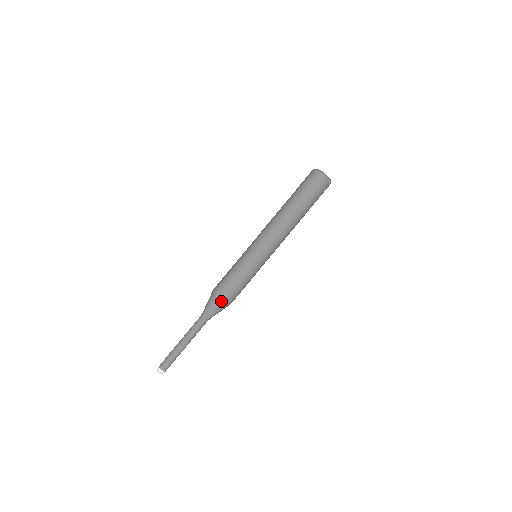
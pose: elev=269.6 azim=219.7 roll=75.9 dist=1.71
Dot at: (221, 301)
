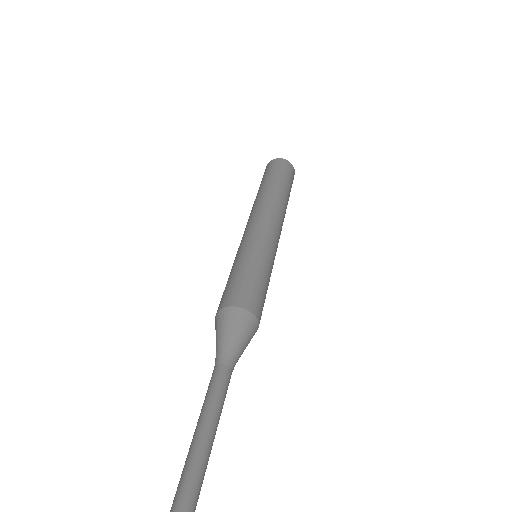
Dot at: (243, 313)
